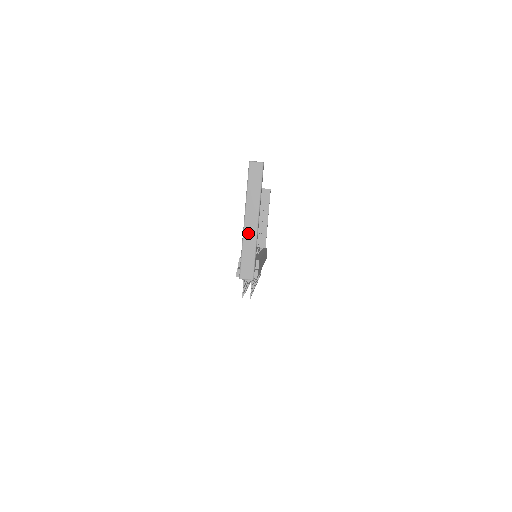
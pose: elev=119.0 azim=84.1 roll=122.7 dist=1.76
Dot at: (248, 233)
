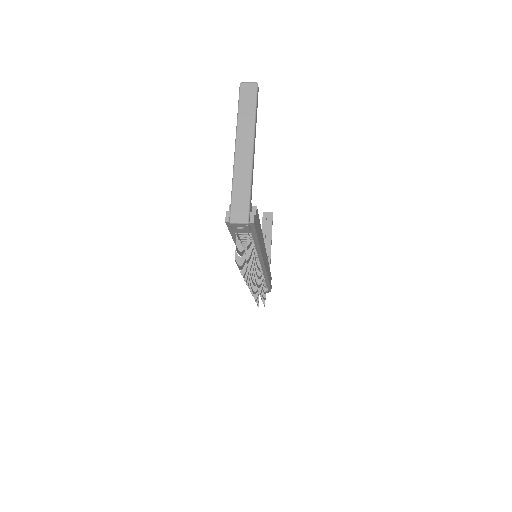
Dot at: (240, 164)
